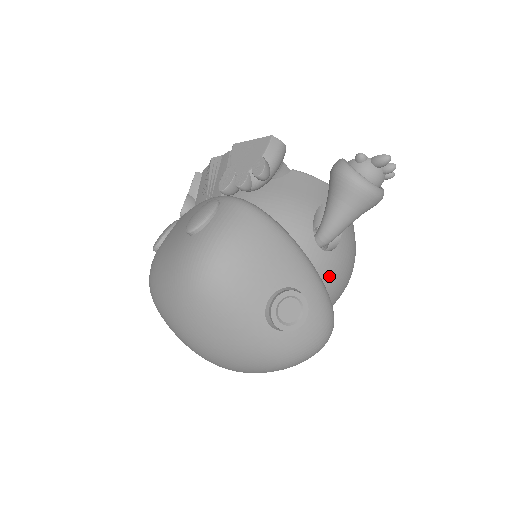
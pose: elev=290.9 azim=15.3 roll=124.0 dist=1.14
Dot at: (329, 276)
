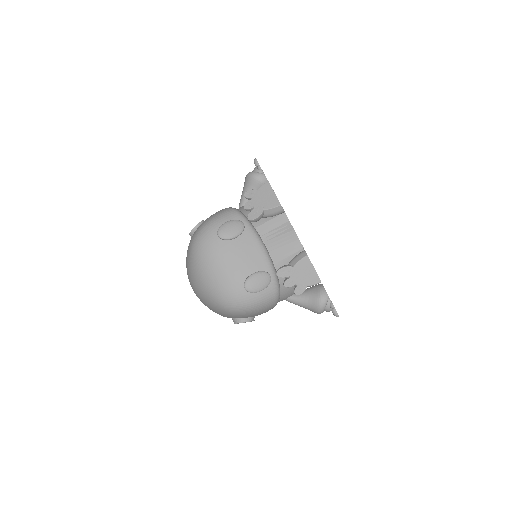
Dot at: occluded
